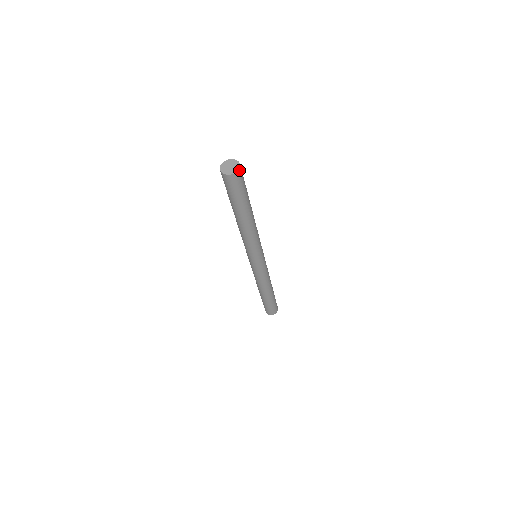
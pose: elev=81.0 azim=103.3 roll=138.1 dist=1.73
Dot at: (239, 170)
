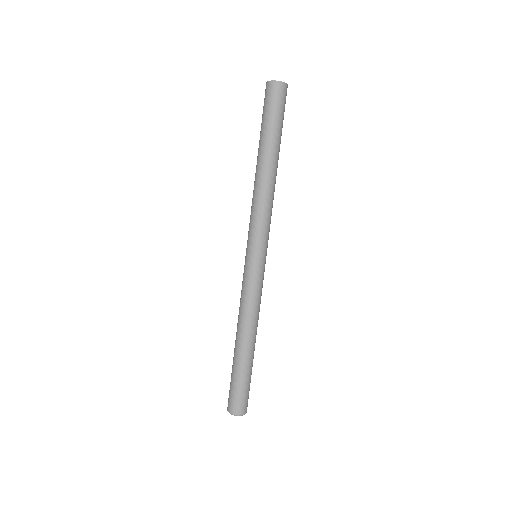
Dot at: (285, 85)
